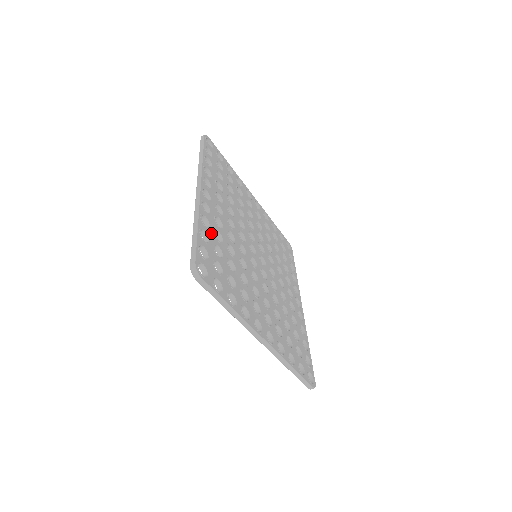
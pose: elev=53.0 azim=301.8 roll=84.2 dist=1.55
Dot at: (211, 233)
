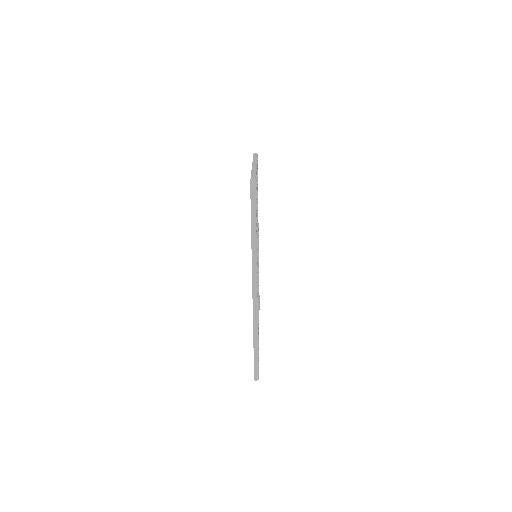
Dot at: occluded
